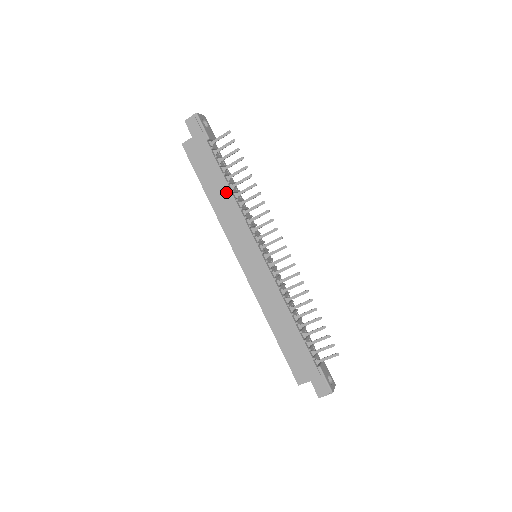
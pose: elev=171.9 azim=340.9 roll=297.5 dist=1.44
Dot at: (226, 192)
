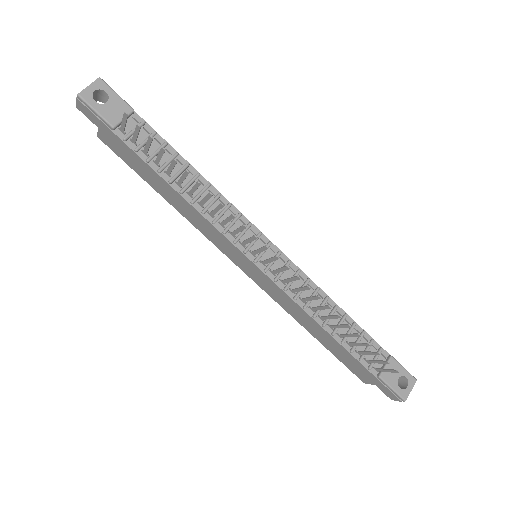
Dot at: (175, 194)
